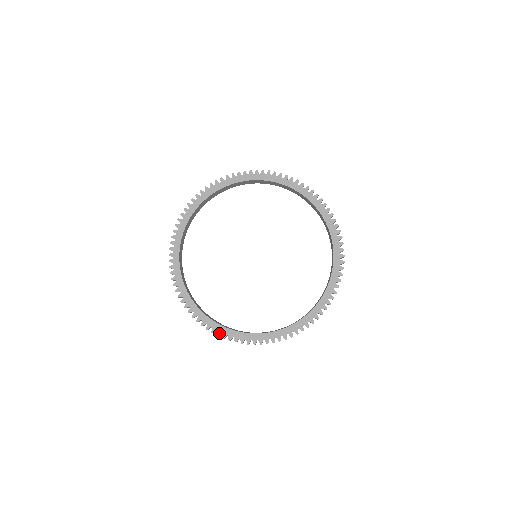
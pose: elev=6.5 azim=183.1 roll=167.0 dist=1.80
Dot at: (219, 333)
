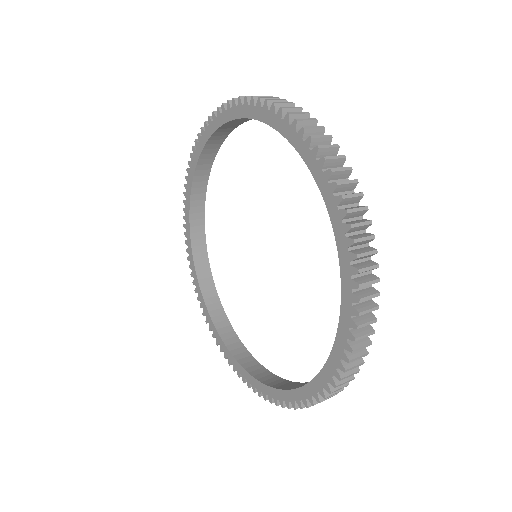
Dot at: (199, 298)
